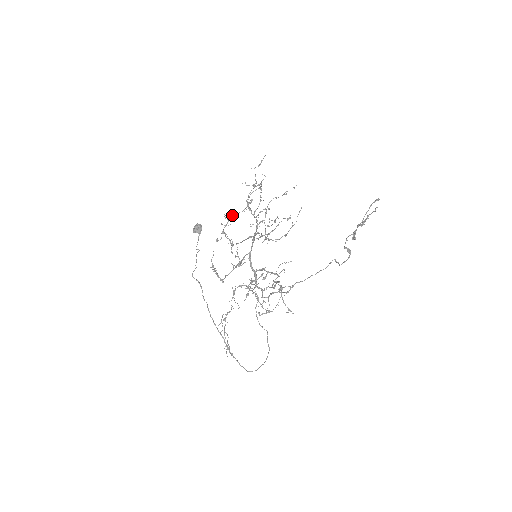
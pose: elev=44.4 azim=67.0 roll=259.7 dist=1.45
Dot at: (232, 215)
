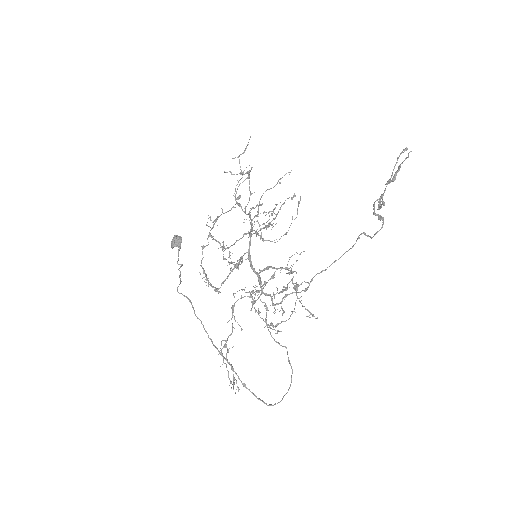
Dot at: occluded
